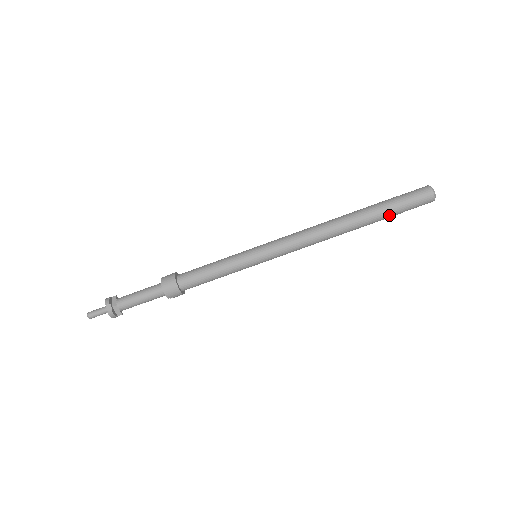
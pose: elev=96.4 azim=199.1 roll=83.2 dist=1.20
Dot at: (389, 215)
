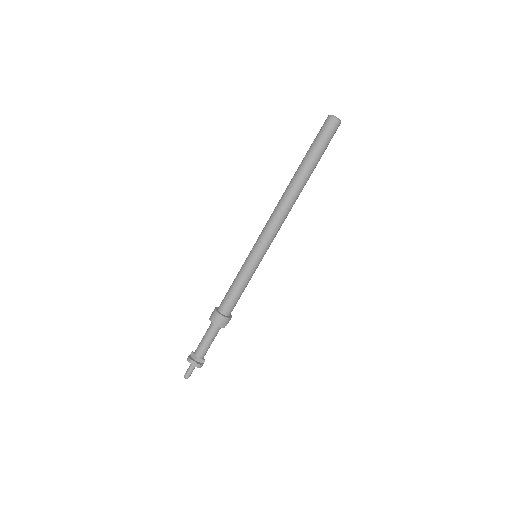
Dot at: (318, 158)
